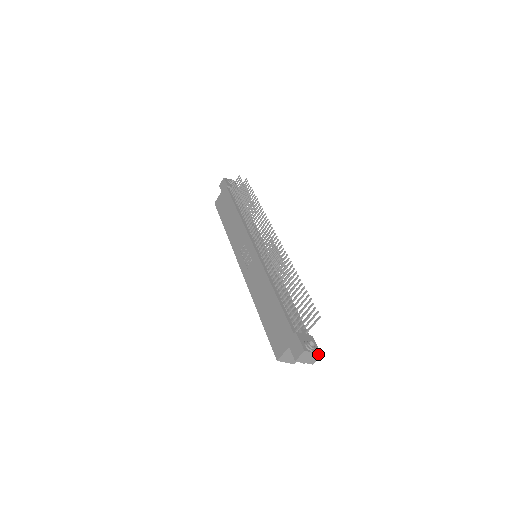
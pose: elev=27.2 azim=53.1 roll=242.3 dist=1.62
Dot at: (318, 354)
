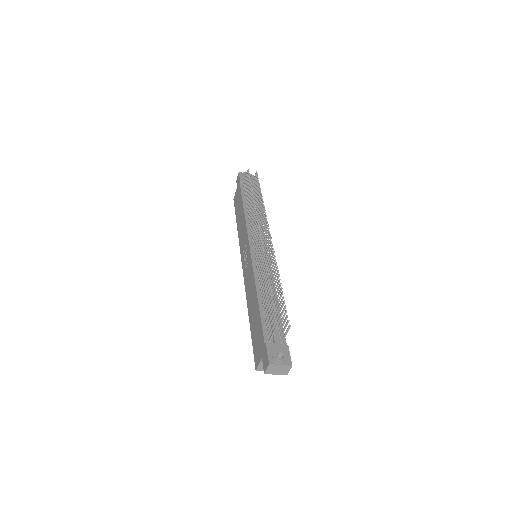
Dot at: (288, 366)
